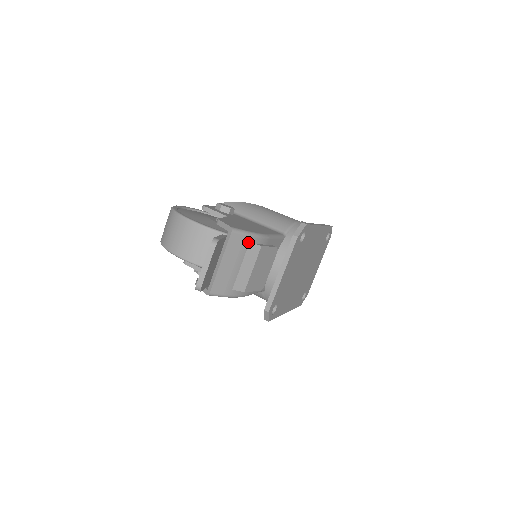
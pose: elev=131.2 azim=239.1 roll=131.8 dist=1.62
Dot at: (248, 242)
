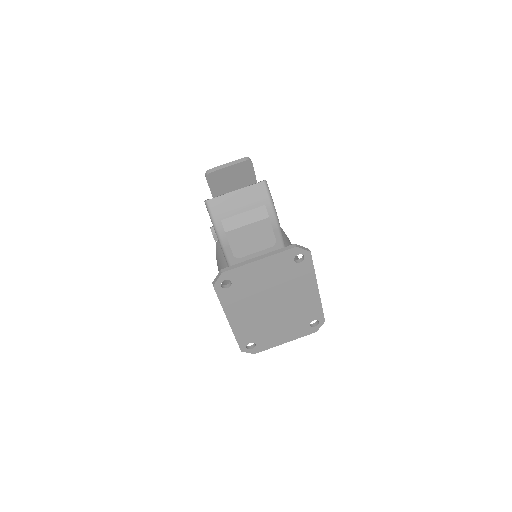
Dot at: (265, 203)
